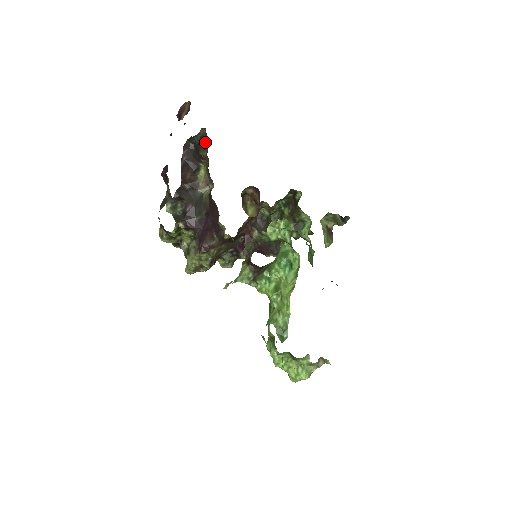
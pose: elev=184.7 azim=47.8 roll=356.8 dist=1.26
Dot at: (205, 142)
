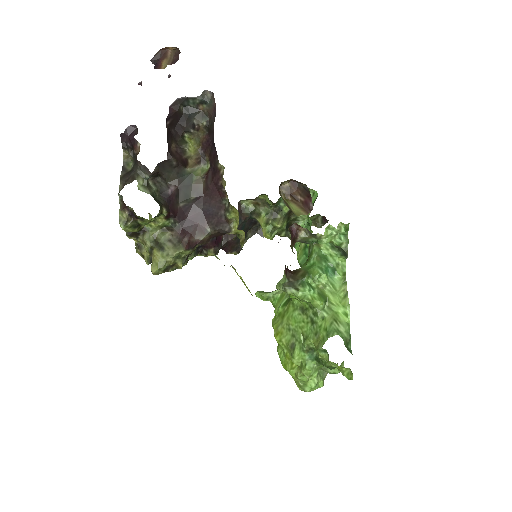
Dot at: (207, 109)
